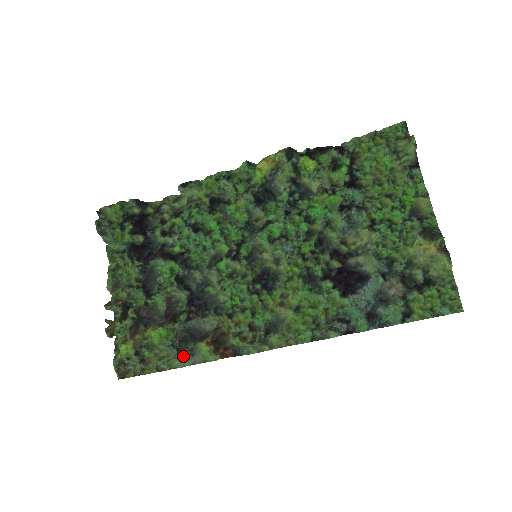
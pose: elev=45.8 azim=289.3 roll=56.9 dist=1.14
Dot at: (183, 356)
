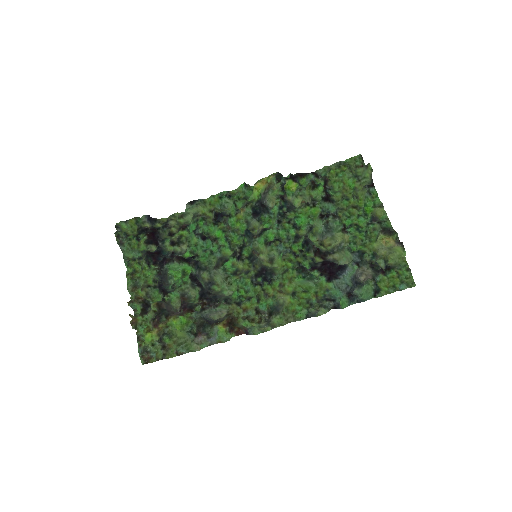
Dot at: (200, 340)
